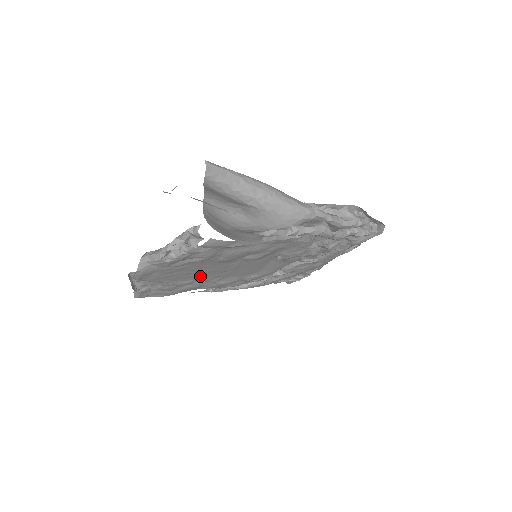
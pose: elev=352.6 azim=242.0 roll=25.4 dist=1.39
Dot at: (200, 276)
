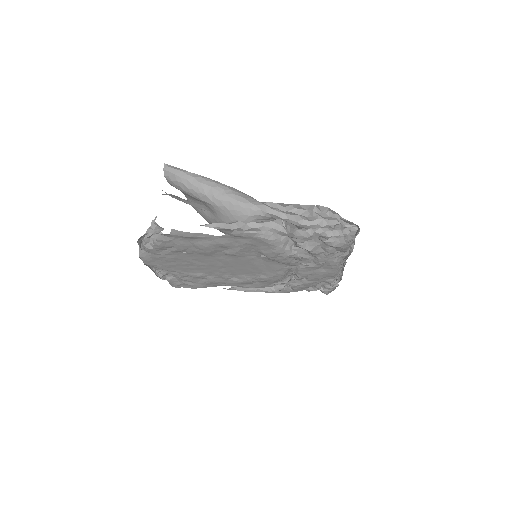
Dot at: (205, 270)
